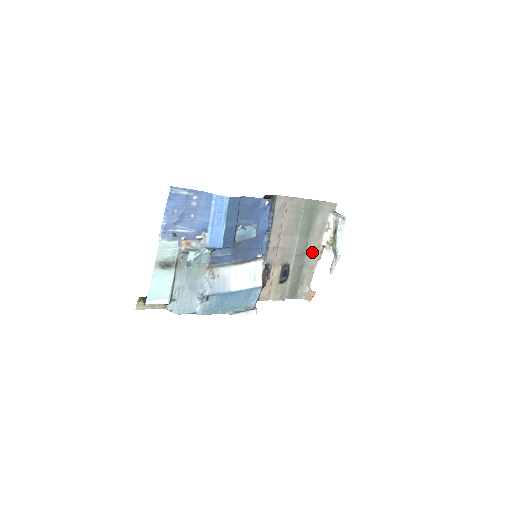
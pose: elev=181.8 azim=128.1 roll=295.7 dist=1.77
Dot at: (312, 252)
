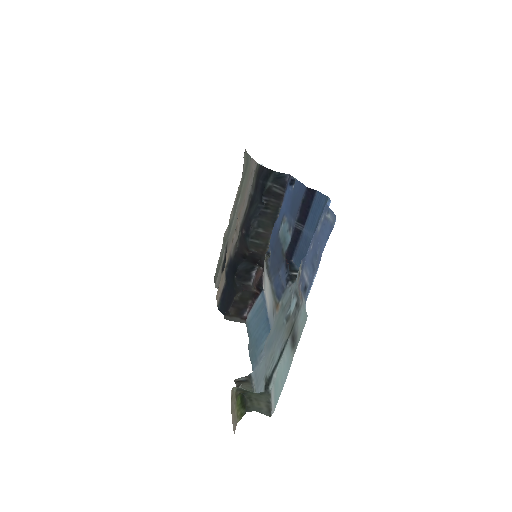
Dot at: (230, 218)
